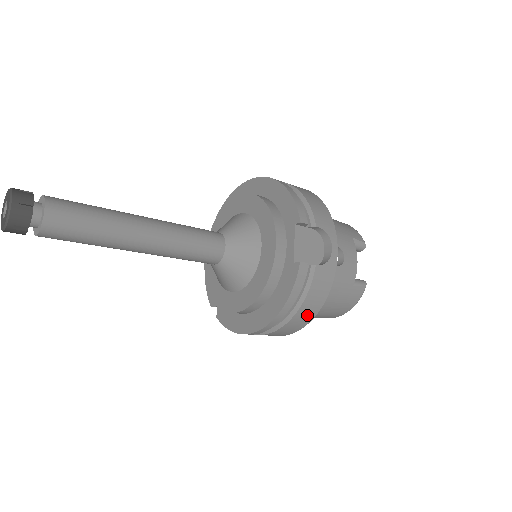
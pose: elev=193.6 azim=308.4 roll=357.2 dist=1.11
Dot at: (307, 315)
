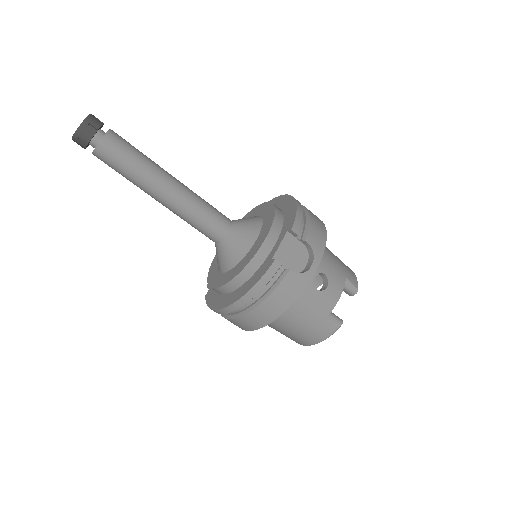
Dot at: (269, 313)
